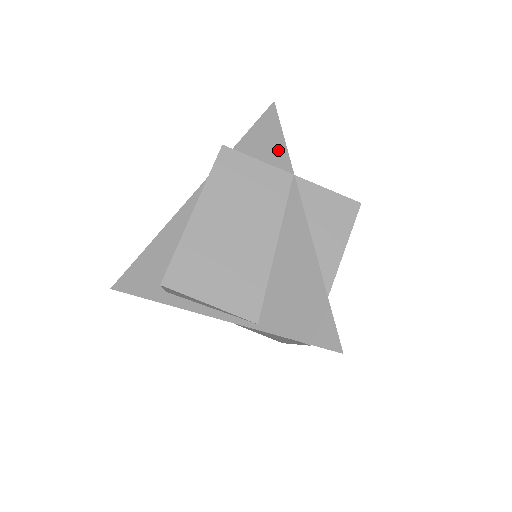
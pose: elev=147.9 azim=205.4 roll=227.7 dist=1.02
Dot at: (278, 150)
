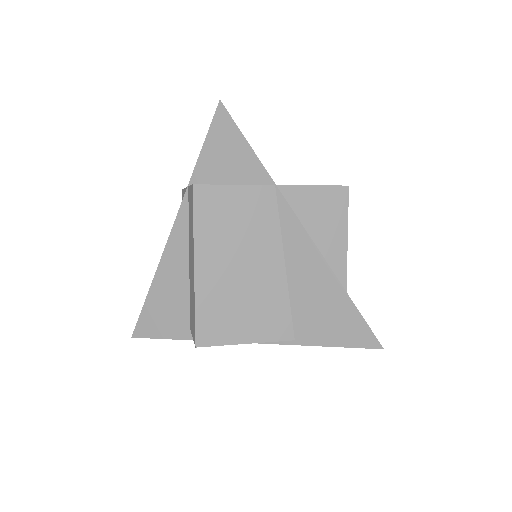
Dot at: (247, 160)
